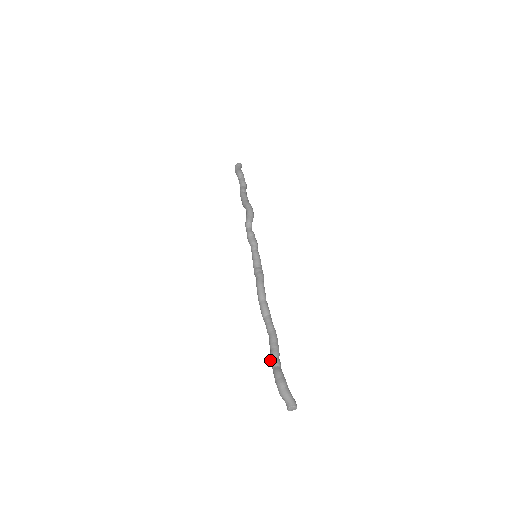
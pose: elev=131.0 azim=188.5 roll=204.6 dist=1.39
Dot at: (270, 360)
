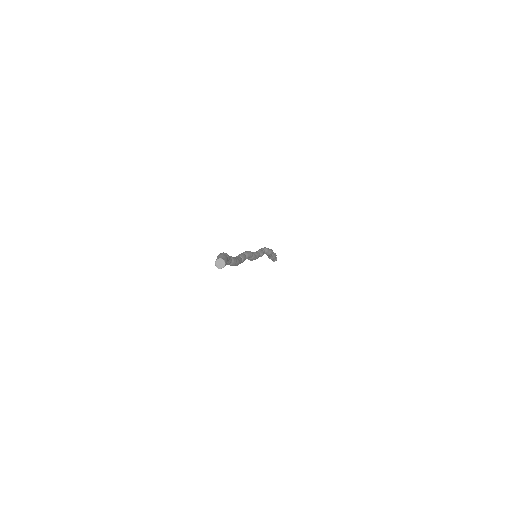
Dot at: occluded
